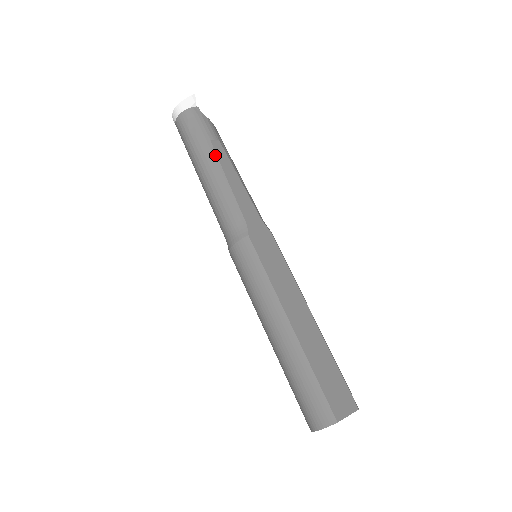
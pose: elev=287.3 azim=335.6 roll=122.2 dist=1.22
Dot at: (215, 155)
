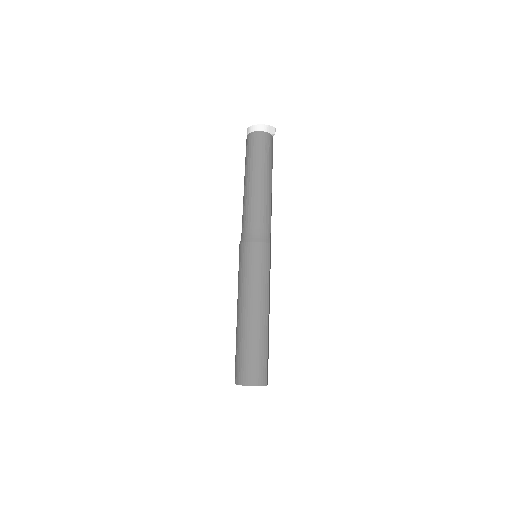
Dot at: (271, 177)
